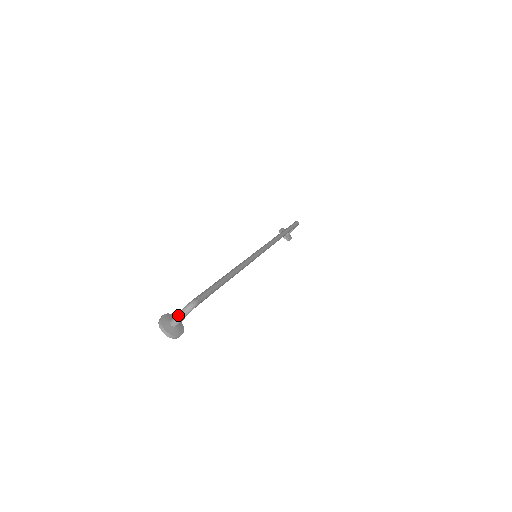
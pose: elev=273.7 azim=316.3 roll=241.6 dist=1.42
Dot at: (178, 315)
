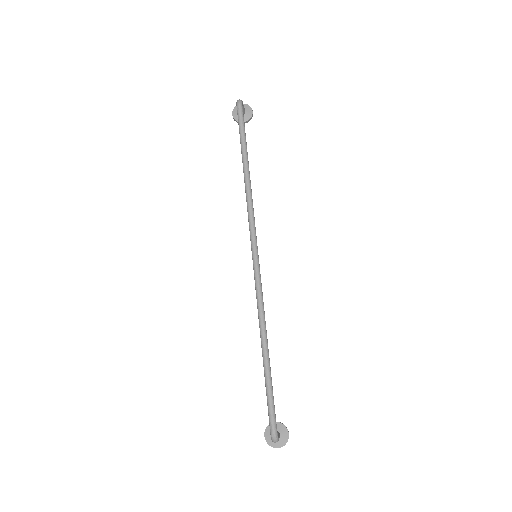
Dot at: occluded
